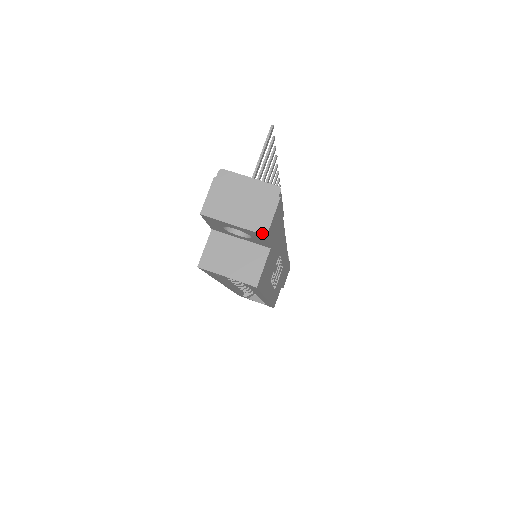
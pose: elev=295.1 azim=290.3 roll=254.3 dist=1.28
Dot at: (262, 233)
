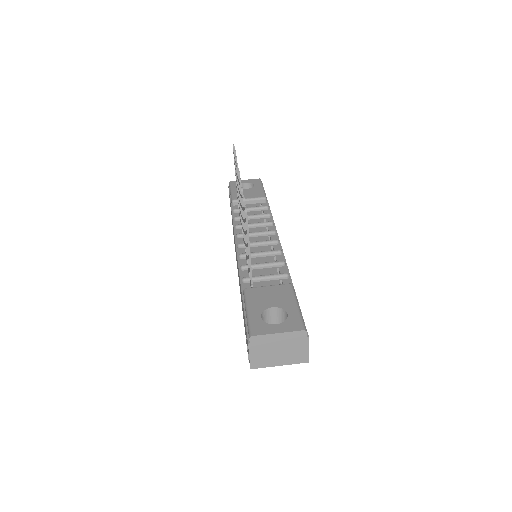
Dot at: (304, 362)
